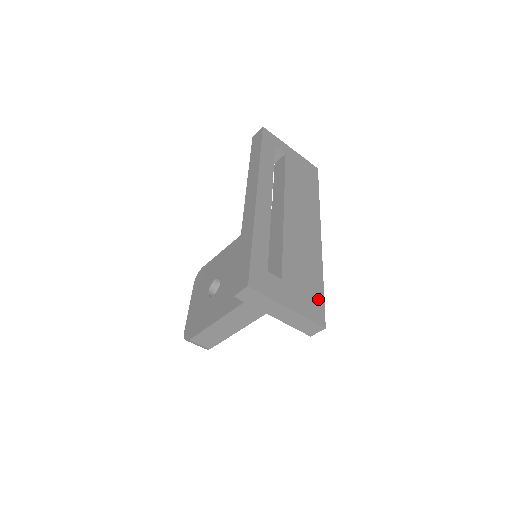
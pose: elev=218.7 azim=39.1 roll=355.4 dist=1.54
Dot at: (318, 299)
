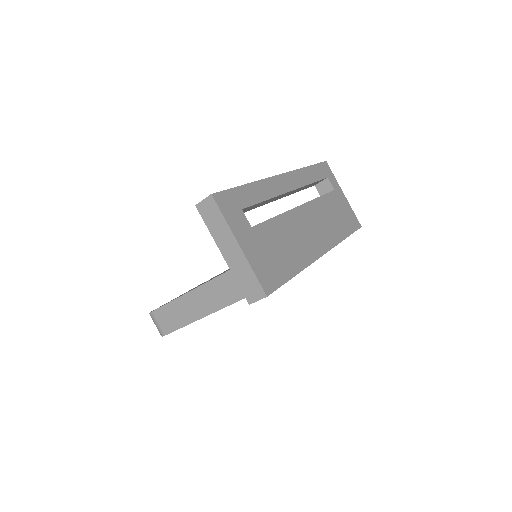
Dot at: (279, 275)
